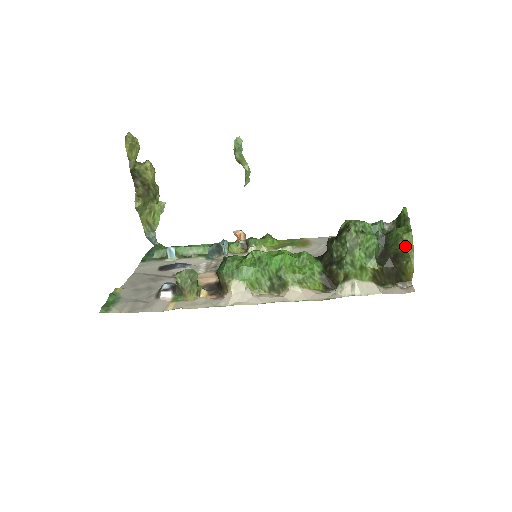
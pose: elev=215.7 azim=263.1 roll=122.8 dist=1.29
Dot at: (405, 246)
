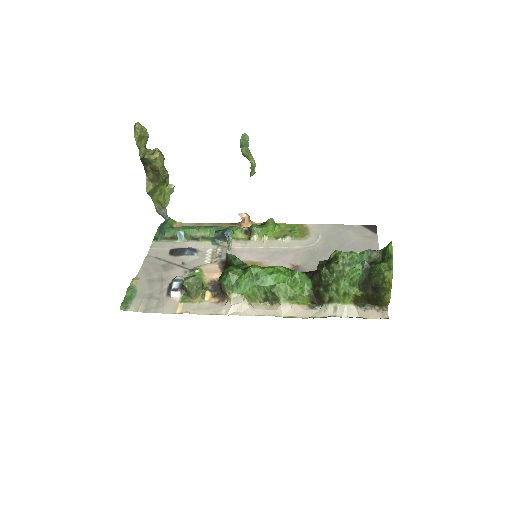
Dot at: (385, 282)
